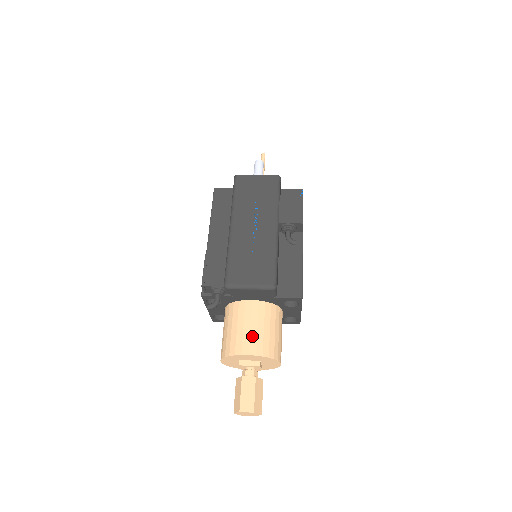
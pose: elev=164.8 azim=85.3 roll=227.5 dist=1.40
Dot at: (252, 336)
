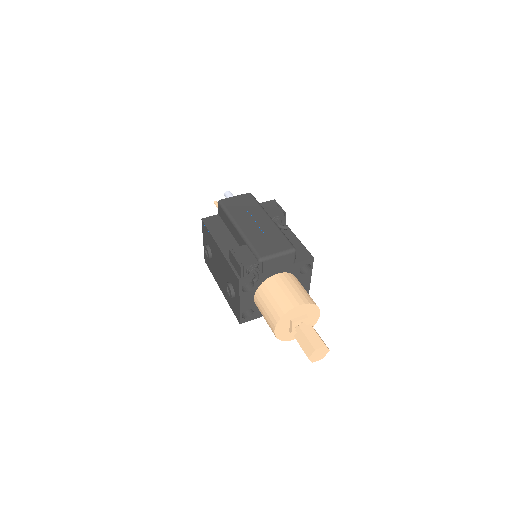
Dot at: (294, 294)
